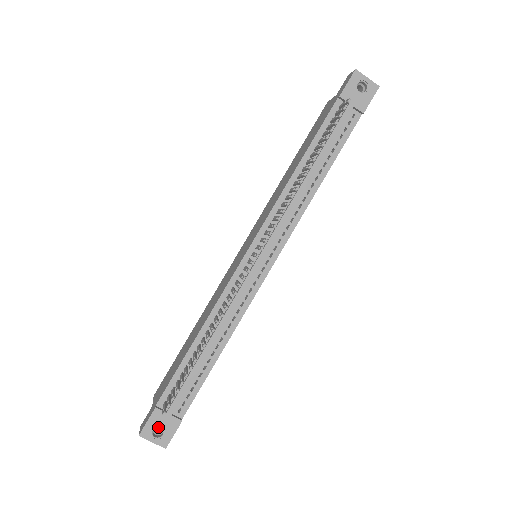
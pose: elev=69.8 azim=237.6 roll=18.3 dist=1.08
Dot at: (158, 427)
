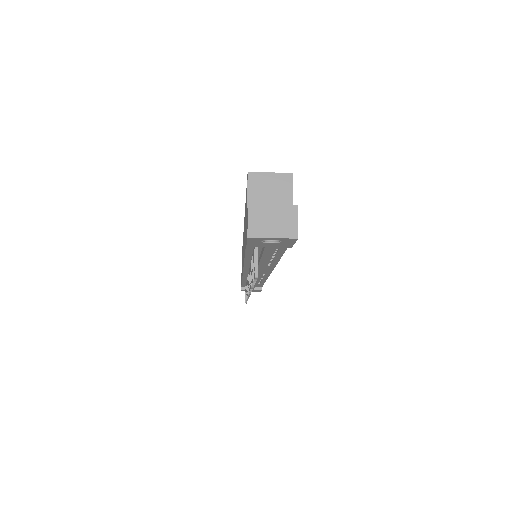
Dot at: occluded
